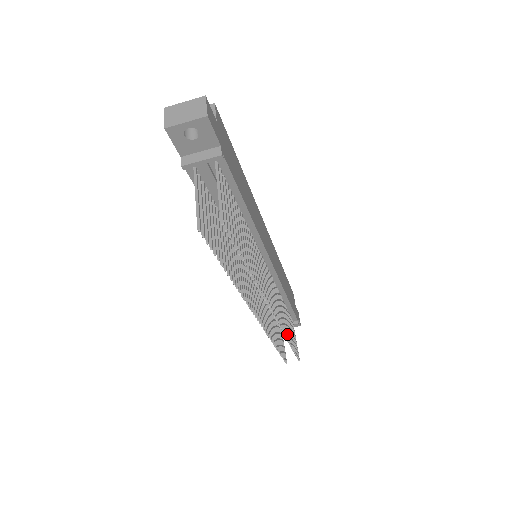
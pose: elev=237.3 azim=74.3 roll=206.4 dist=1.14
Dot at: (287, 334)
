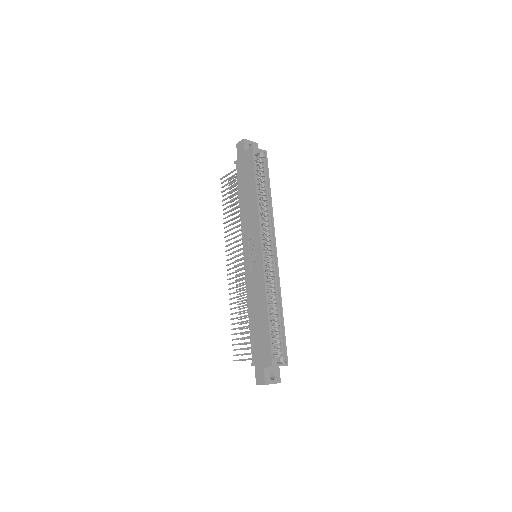
Dot at: occluded
